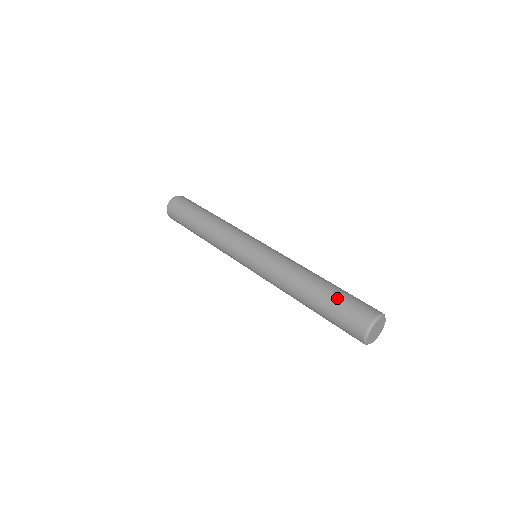
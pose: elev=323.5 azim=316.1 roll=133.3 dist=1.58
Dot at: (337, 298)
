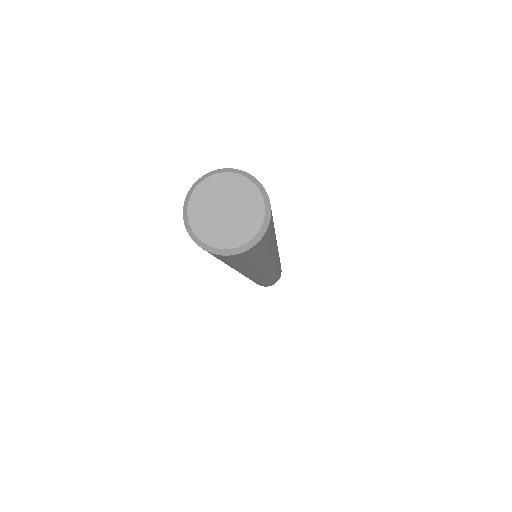
Dot at: occluded
